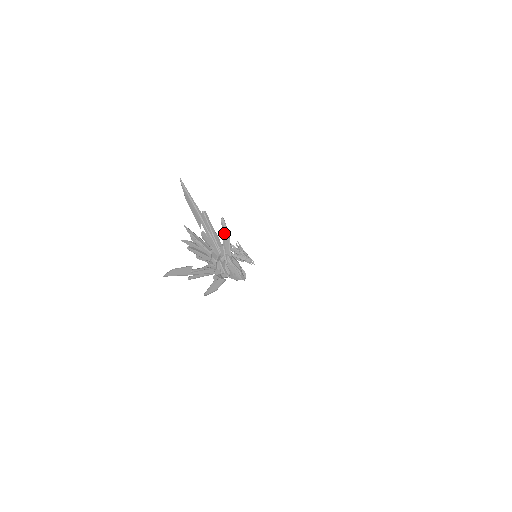
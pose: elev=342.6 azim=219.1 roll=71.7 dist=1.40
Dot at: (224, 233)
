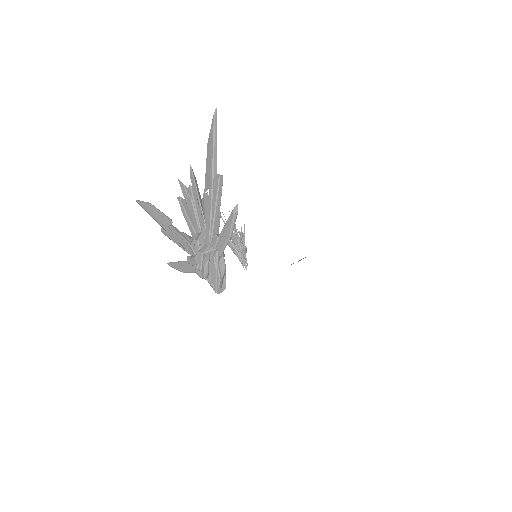
Dot at: (228, 225)
